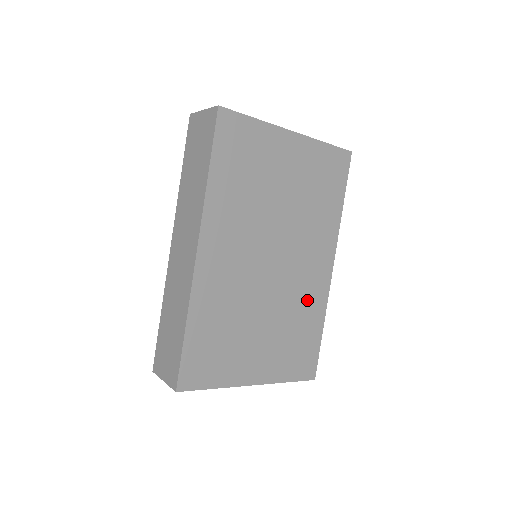
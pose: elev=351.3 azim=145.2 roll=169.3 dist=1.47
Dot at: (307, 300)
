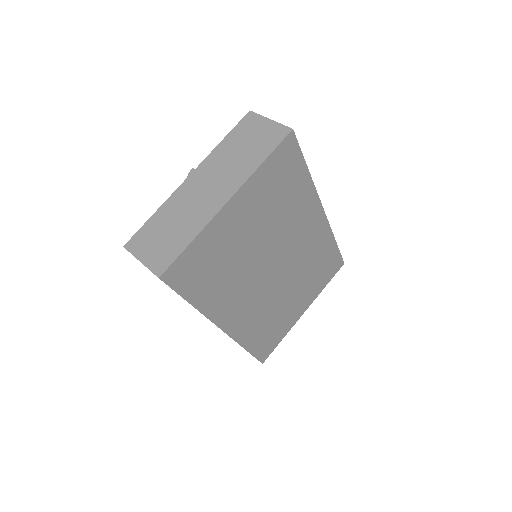
Dot at: (315, 248)
